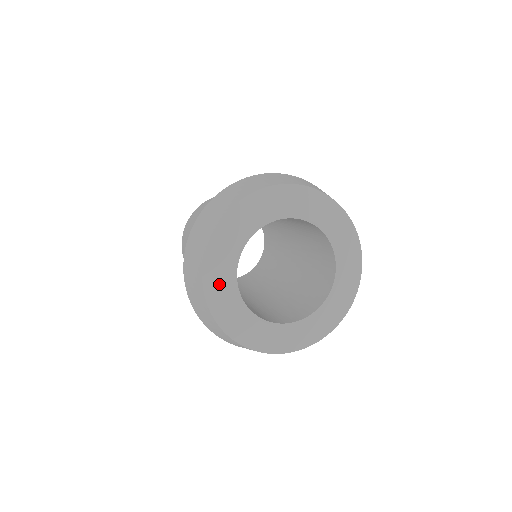
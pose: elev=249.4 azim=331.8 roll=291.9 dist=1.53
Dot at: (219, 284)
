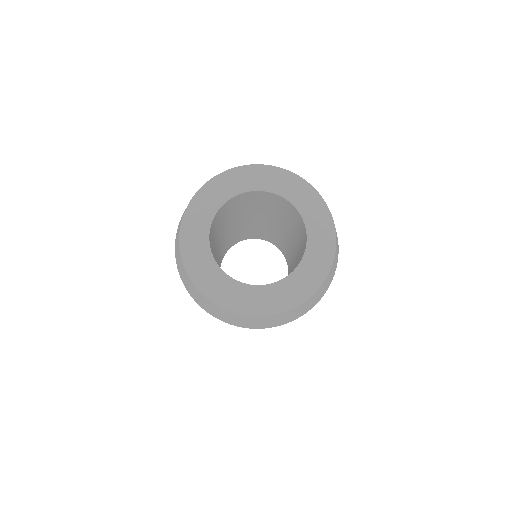
Dot at: (196, 258)
